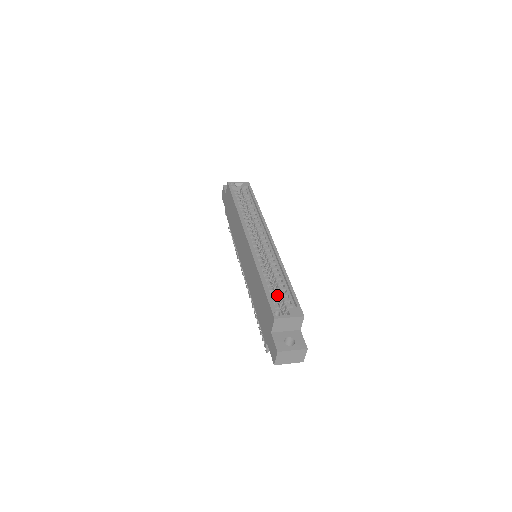
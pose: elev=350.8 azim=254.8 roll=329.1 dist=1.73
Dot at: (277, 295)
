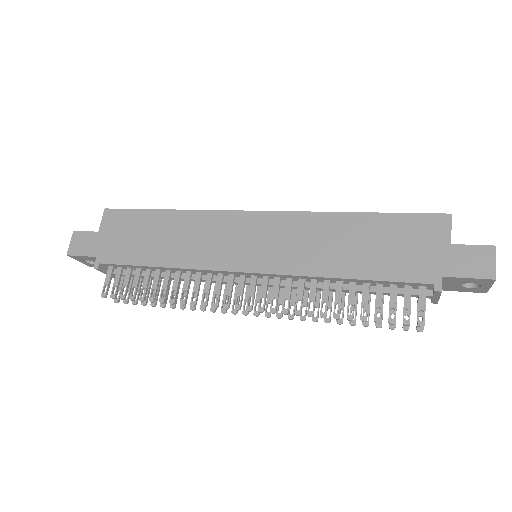
Dot at: occluded
